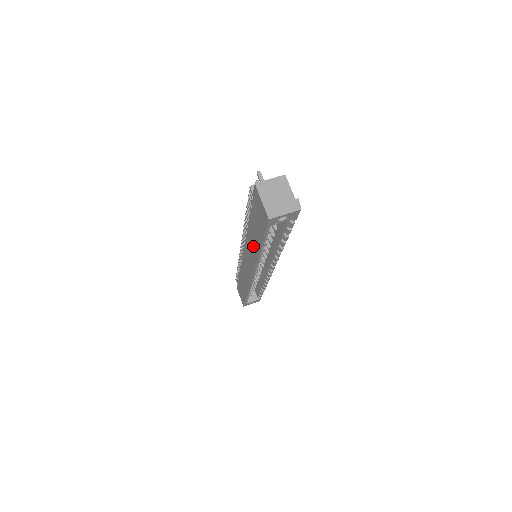
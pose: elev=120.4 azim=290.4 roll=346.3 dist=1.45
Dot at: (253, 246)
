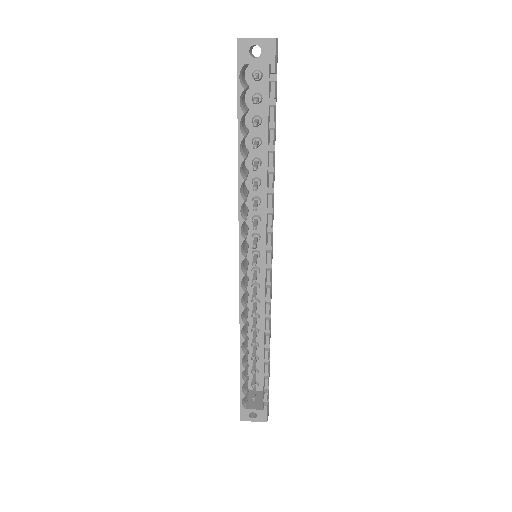
Dot at: occluded
